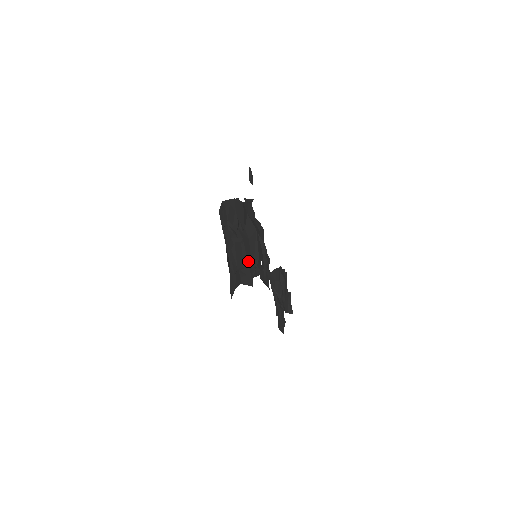
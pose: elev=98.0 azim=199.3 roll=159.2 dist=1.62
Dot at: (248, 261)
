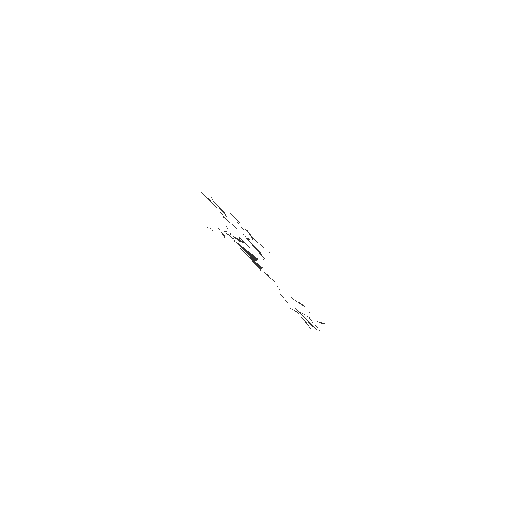
Dot at: occluded
